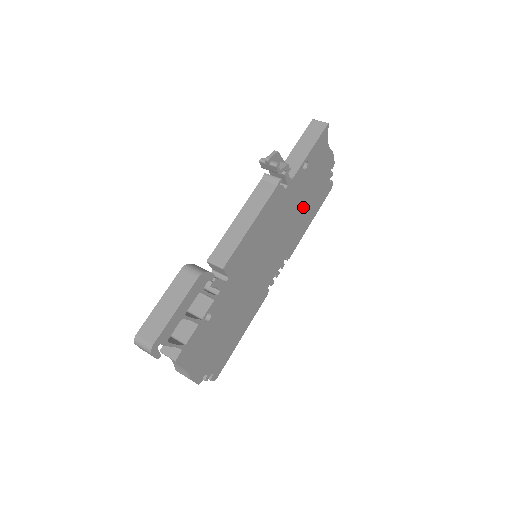
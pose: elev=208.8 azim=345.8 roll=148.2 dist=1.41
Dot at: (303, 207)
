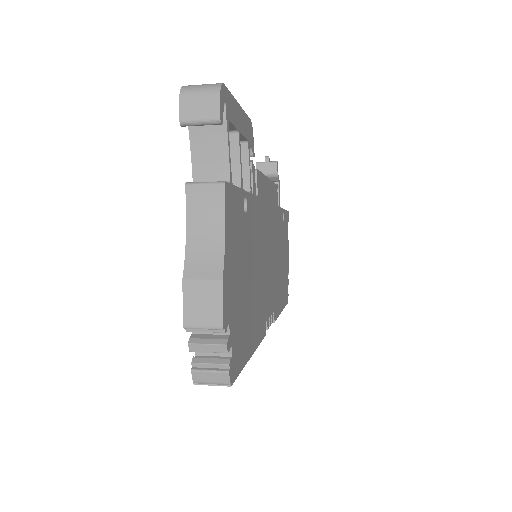
Dot at: (280, 269)
